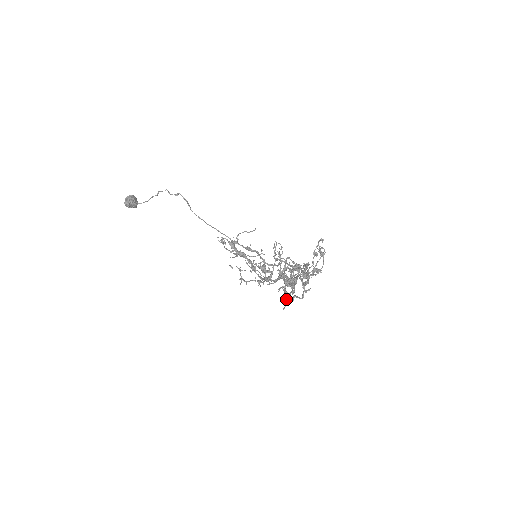
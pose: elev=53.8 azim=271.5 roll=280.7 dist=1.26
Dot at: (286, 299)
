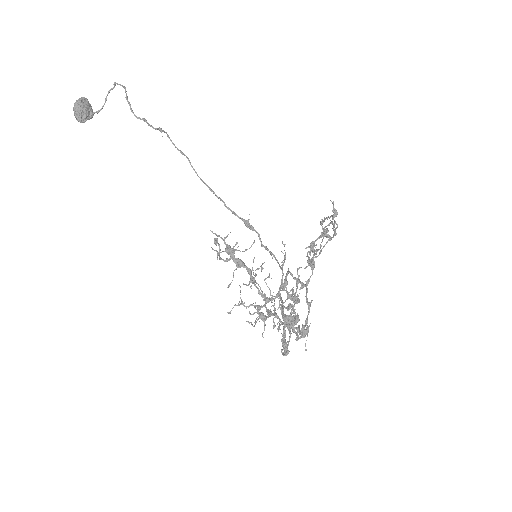
Dot at: (284, 355)
